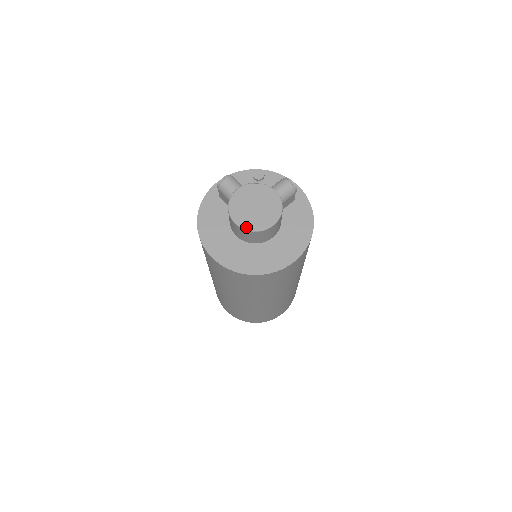
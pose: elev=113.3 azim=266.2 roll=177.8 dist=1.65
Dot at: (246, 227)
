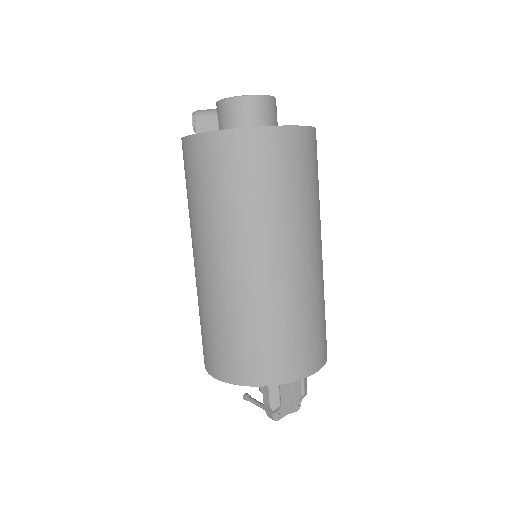
Dot at: (255, 95)
